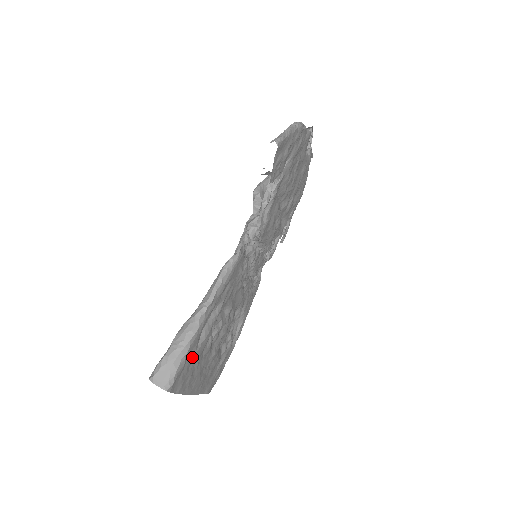
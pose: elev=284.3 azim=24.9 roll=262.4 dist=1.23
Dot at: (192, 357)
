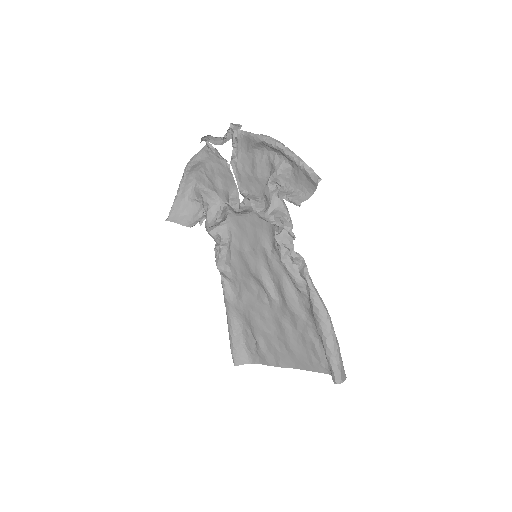
Dot at: occluded
